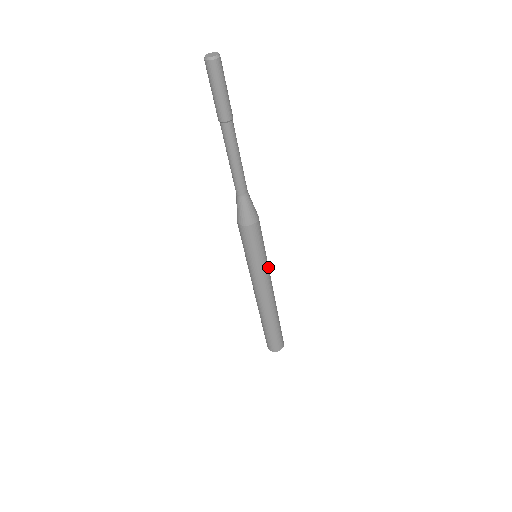
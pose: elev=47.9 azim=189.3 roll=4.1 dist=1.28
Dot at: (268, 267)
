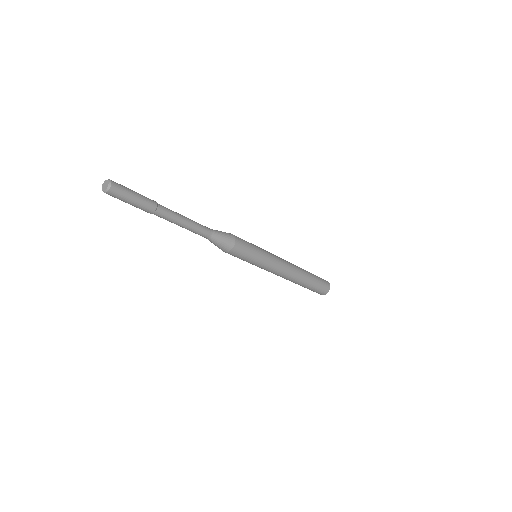
Dot at: (271, 262)
